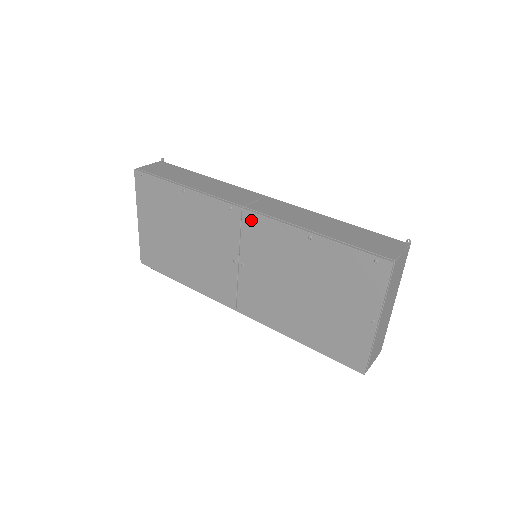
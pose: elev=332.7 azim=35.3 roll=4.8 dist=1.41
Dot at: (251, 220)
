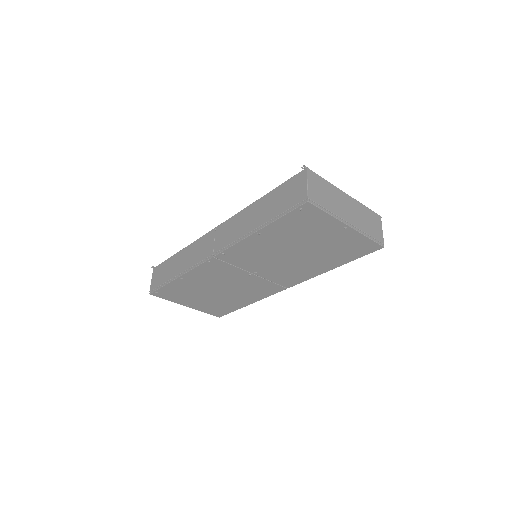
Dot at: (225, 256)
